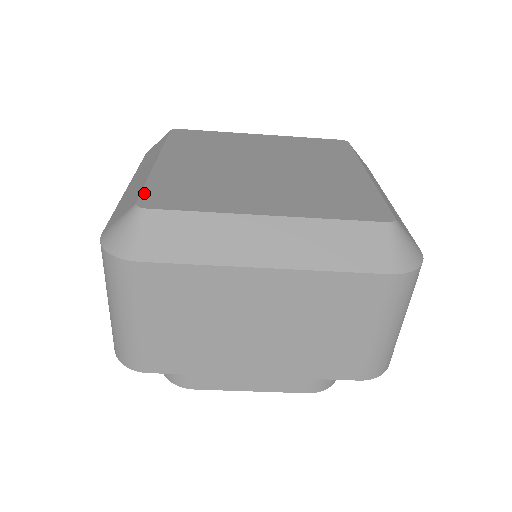
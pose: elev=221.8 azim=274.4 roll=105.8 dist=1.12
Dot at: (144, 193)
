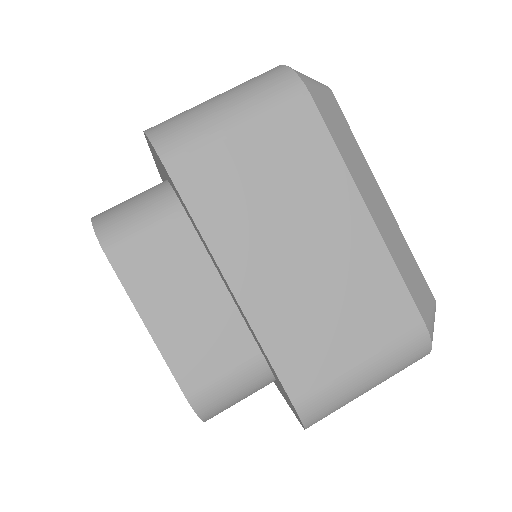
Dot at: occluded
